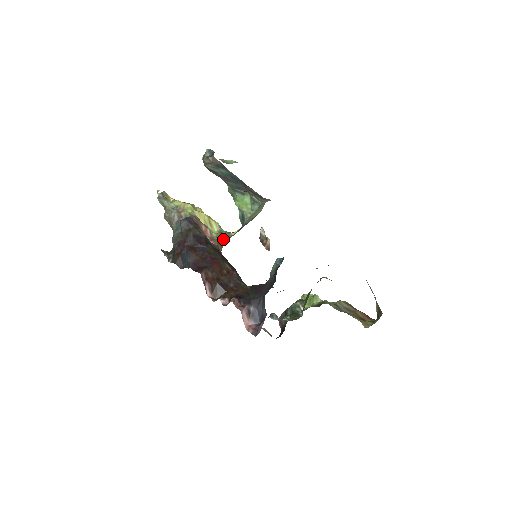
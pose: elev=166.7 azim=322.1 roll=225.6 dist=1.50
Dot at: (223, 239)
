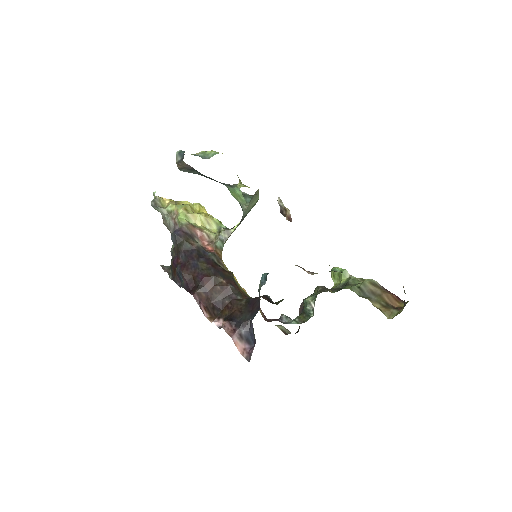
Dot at: (222, 239)
